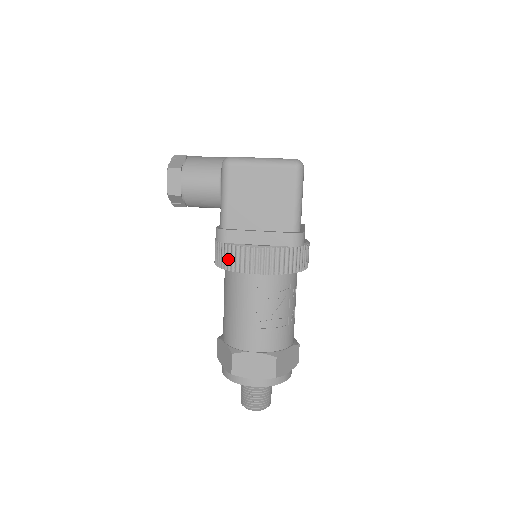
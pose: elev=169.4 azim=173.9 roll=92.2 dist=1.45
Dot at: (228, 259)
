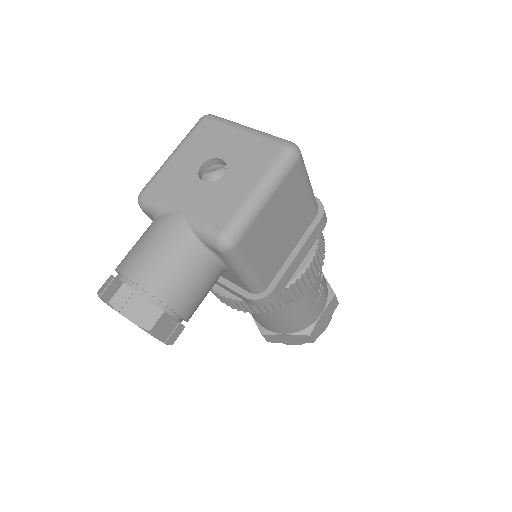
Dot at: (281, 303)
